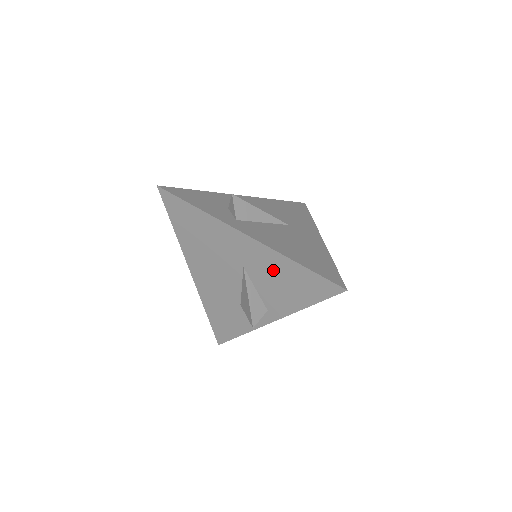
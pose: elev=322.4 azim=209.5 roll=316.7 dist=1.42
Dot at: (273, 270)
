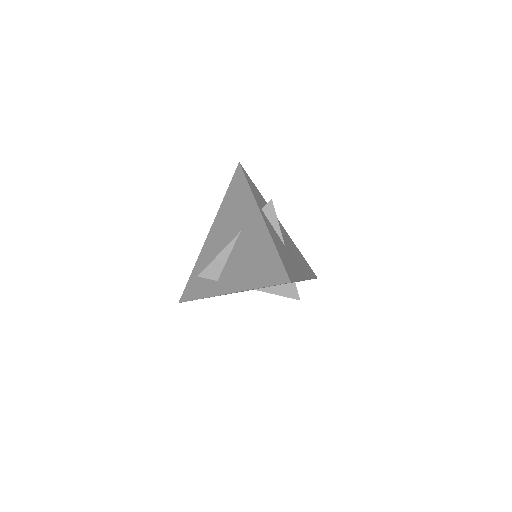
Dot at: occluded
